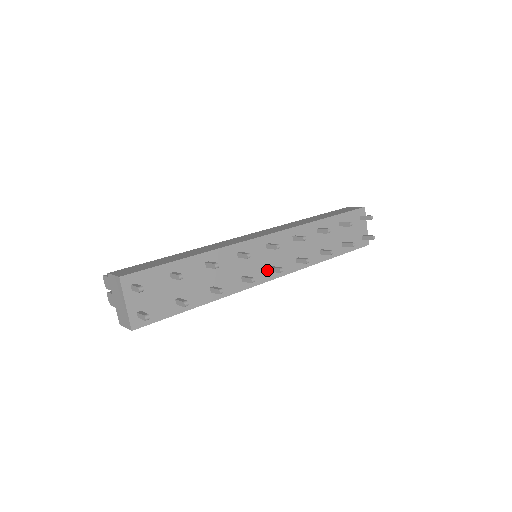
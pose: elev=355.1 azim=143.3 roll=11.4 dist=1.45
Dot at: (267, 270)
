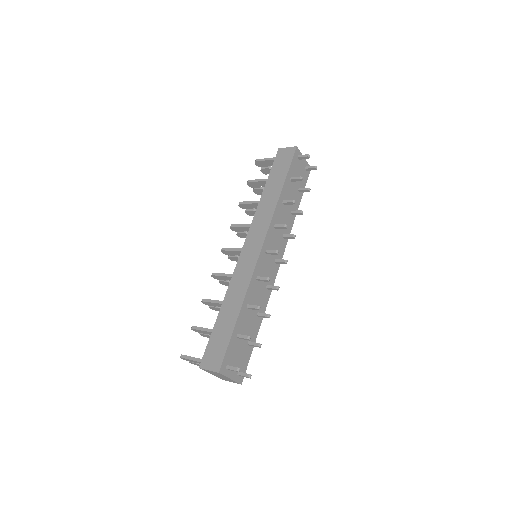
Dot at: (274, 265)
